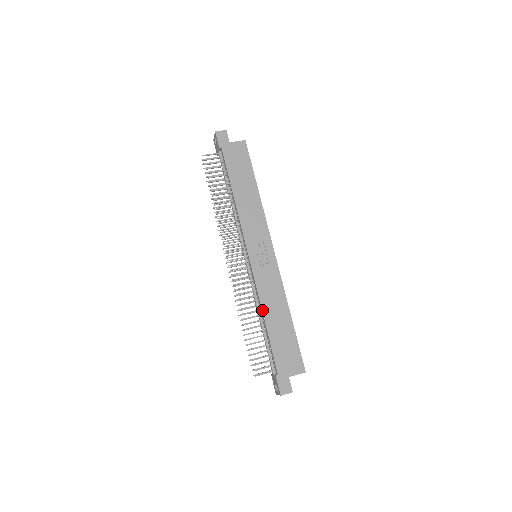
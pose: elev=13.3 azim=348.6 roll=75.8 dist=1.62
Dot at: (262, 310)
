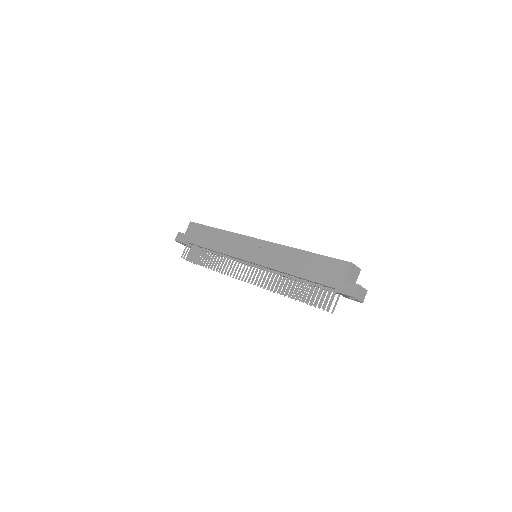
Dot at: (285, 273)
